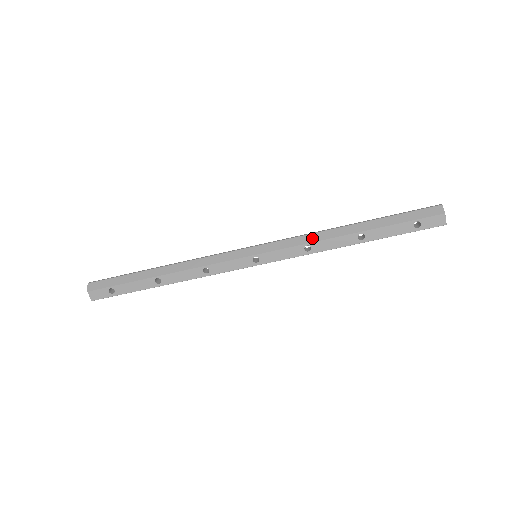
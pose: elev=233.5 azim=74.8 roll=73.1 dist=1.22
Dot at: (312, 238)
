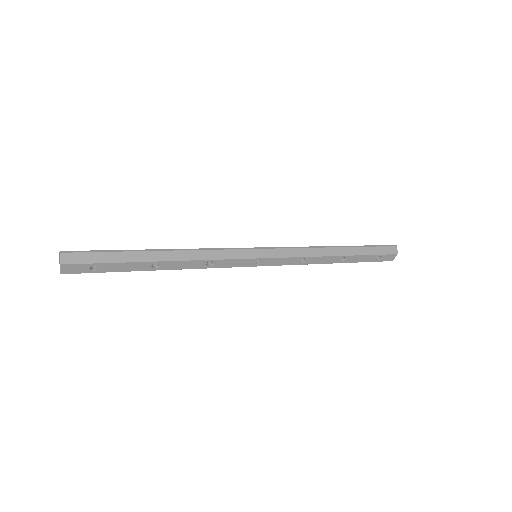
Dot at: (309, 253)
